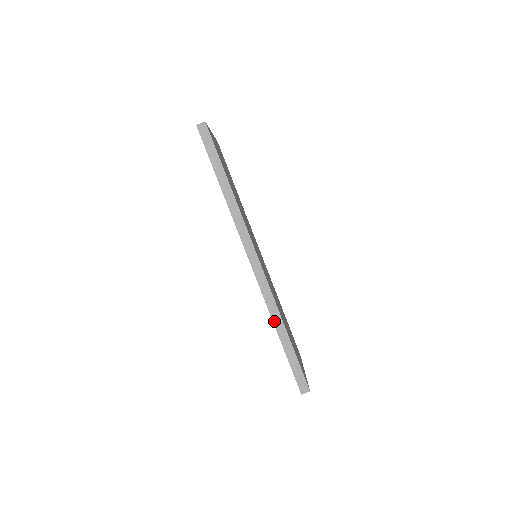
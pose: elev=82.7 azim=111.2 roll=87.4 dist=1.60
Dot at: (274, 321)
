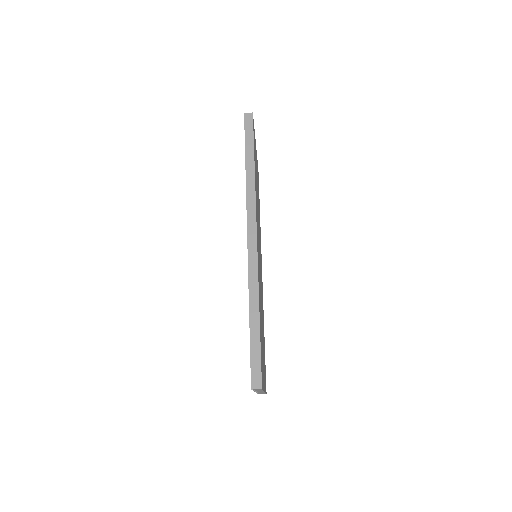
Dot at: (250, 299)
